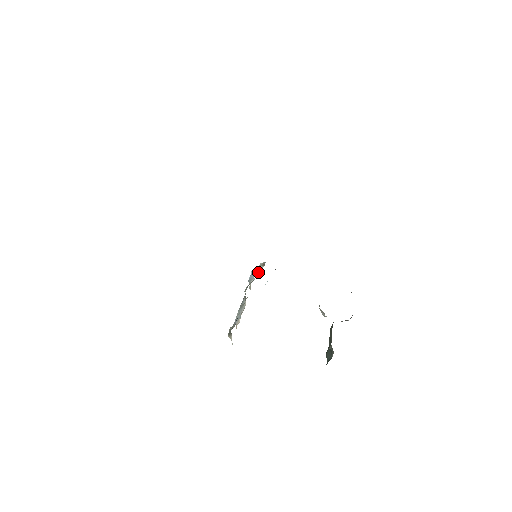
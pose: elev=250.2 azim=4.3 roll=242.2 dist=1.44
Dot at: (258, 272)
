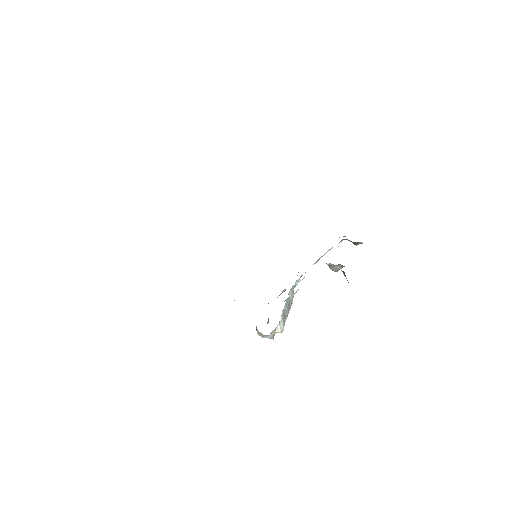
Dot at: (281, 293)
